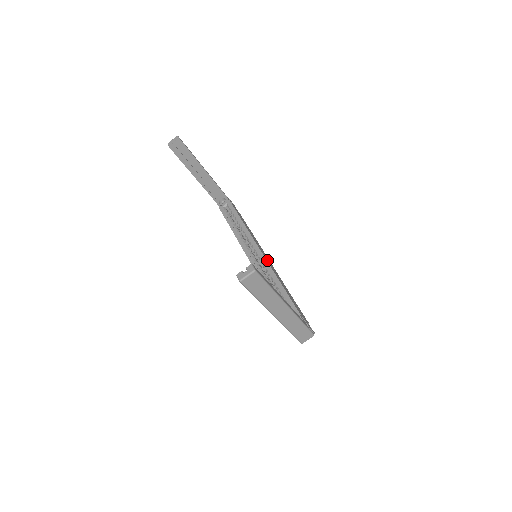
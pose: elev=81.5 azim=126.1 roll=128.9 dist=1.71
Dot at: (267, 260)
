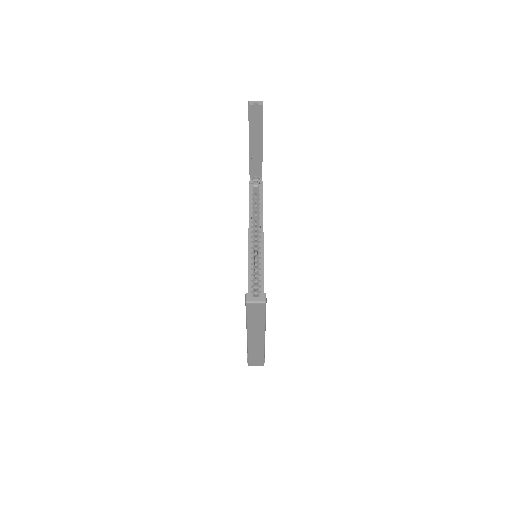
Dot at: occluded
